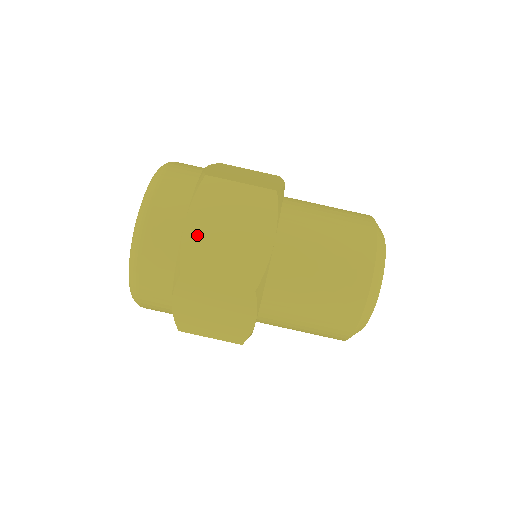
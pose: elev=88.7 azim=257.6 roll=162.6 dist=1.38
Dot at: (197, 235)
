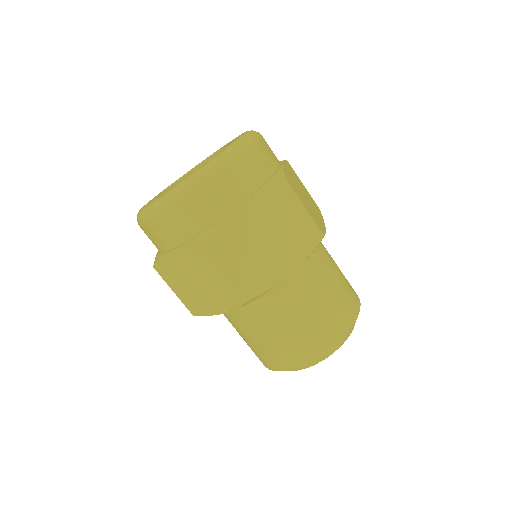
Dot at: (244, 221)
